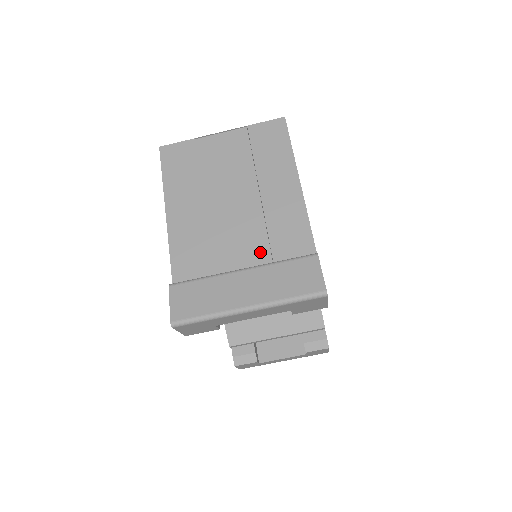
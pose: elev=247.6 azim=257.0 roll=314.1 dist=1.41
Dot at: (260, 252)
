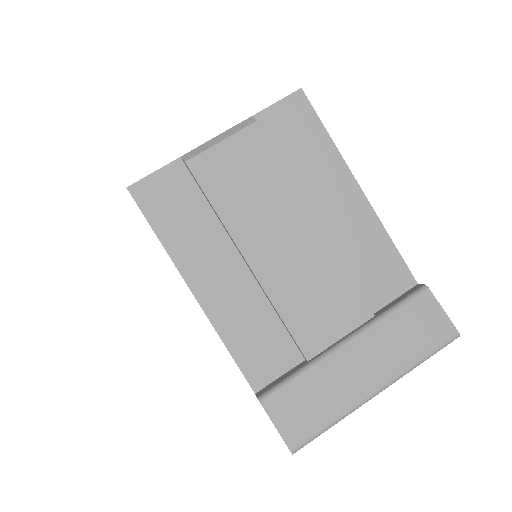
Dot at: (353, 307)
